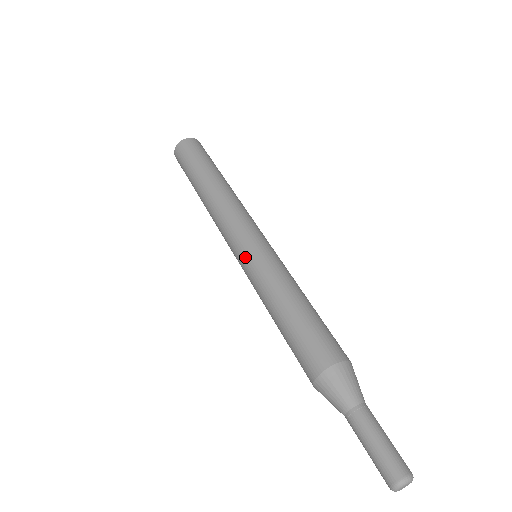
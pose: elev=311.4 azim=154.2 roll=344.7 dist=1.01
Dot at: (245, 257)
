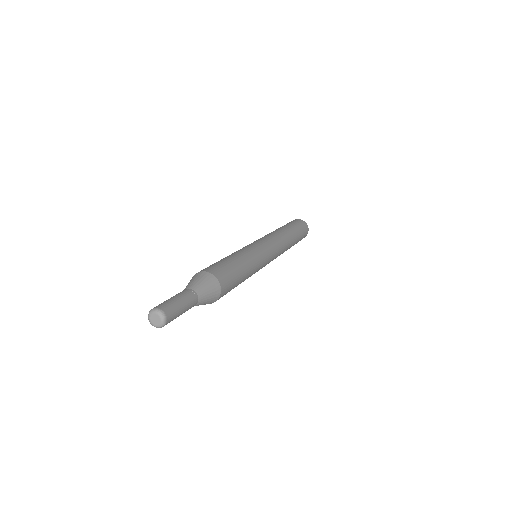
Dot at: (253, 243)
